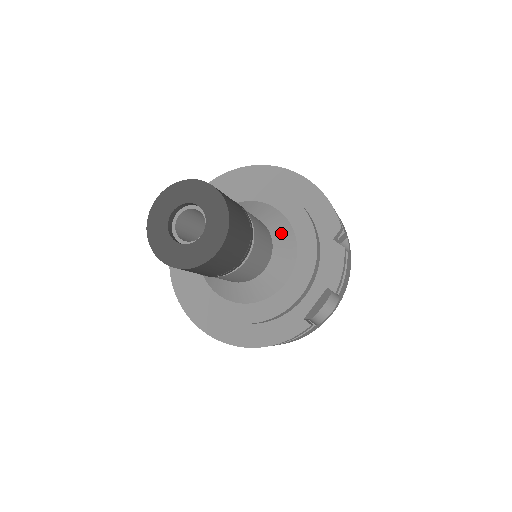
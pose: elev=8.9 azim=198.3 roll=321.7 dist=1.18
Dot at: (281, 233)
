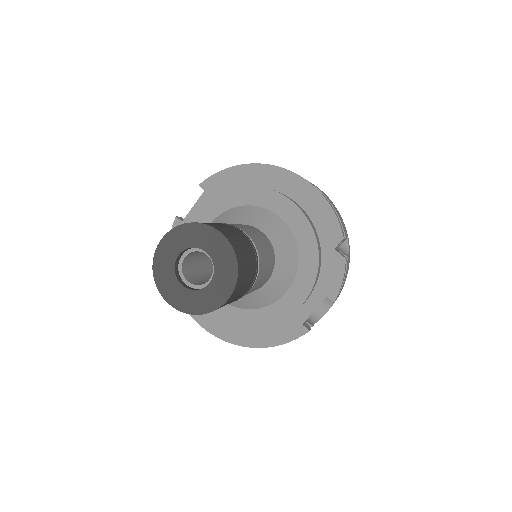
Dot at: (283, 245)
